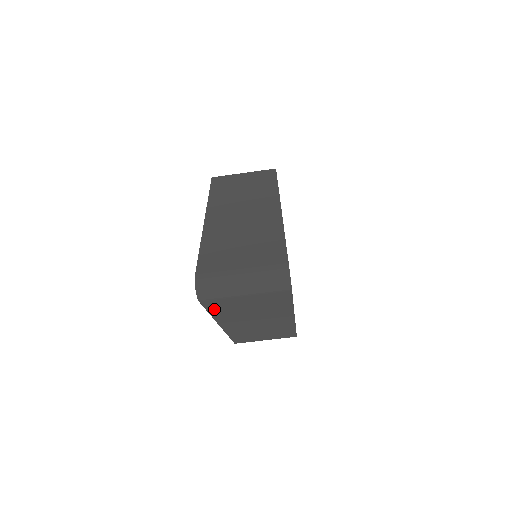
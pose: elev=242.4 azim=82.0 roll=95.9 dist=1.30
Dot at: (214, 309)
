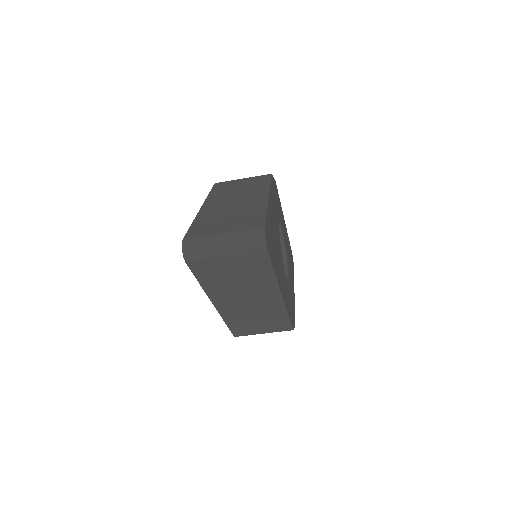
Dot at: (202, 276)
